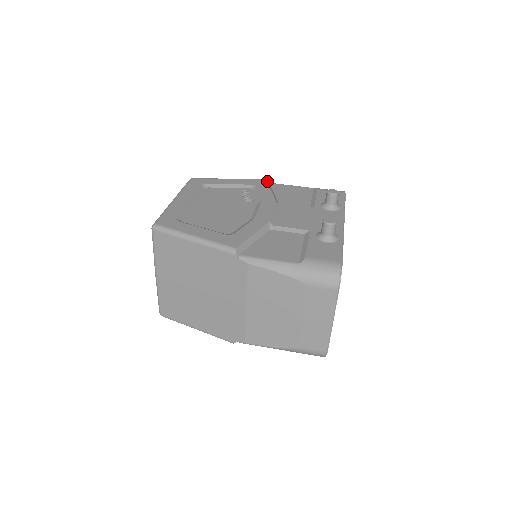
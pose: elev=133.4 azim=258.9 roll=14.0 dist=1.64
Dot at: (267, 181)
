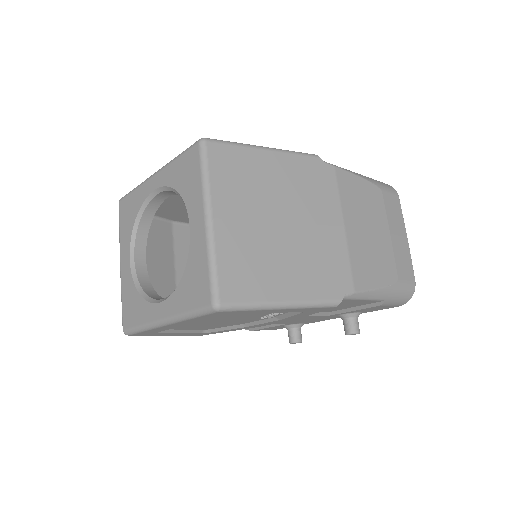
Dot at: occluded
